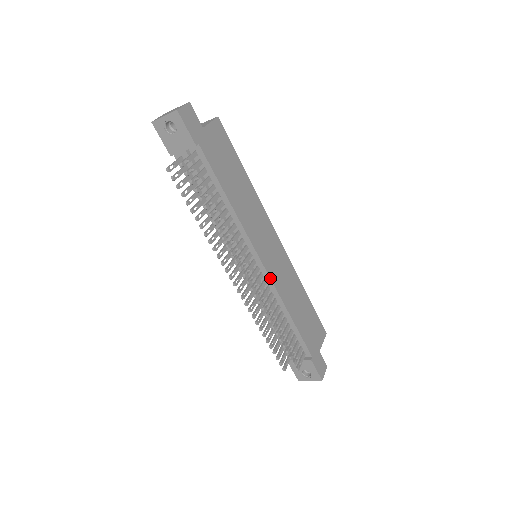
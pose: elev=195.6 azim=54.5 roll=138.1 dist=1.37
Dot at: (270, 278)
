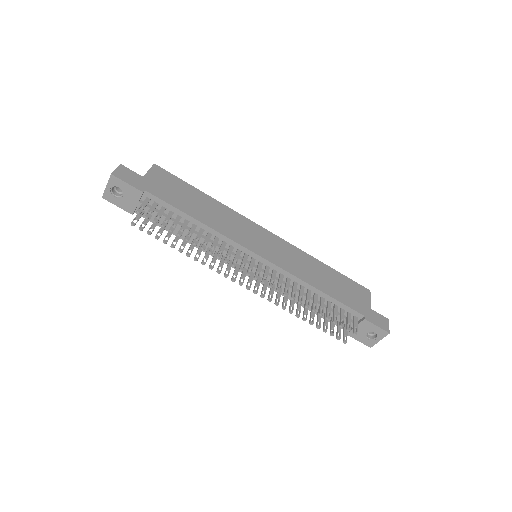
Dot at: (276, 265)
